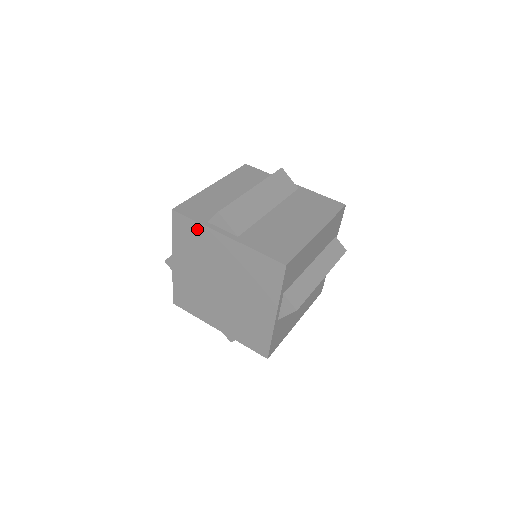
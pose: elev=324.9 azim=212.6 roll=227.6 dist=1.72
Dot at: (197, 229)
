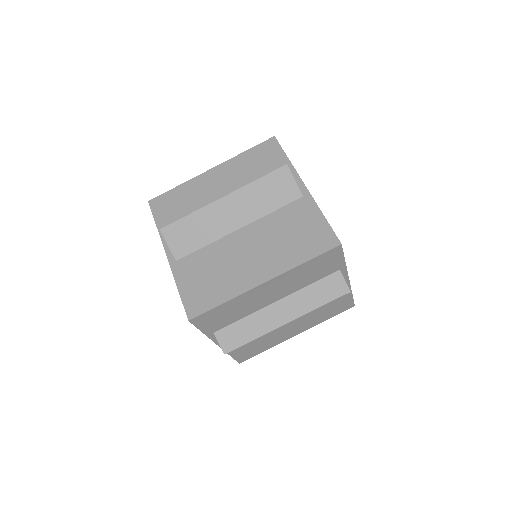
Dot at: occluded
